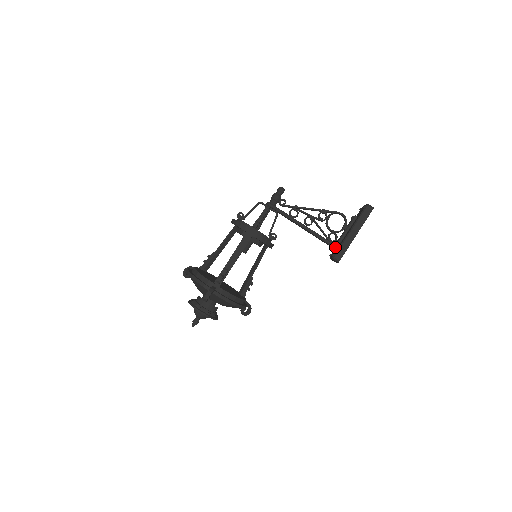
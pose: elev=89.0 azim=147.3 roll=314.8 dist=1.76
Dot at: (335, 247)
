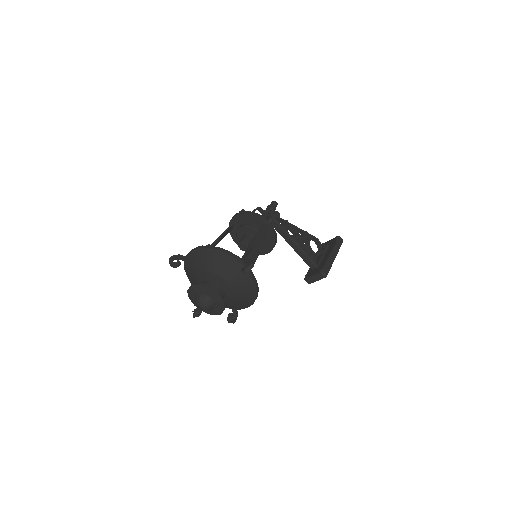
Dot at: (317, 266)
